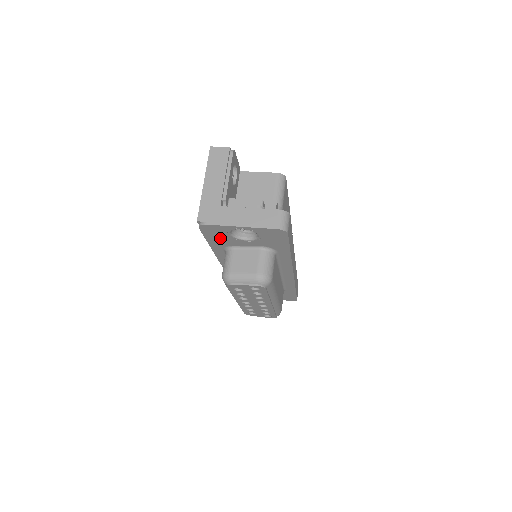
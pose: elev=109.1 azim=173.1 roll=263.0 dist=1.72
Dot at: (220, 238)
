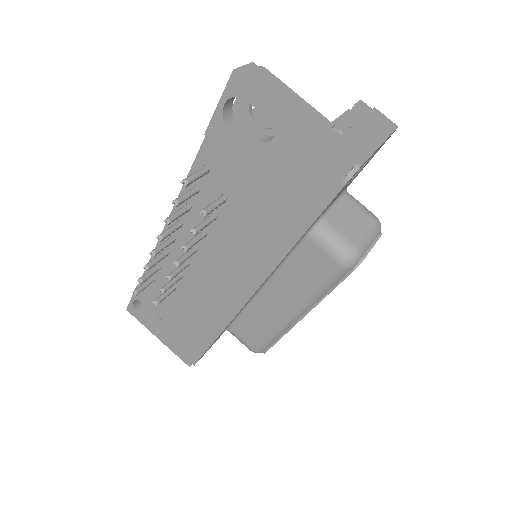
Dot at: (333, 200)
